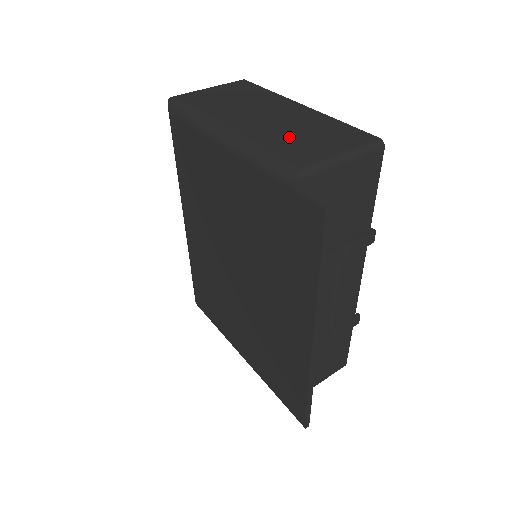
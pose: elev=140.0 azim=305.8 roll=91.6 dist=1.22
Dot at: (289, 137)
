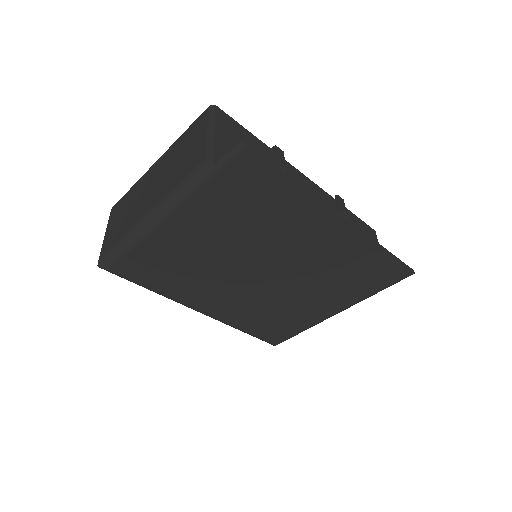
Dot at: (177, 169)
